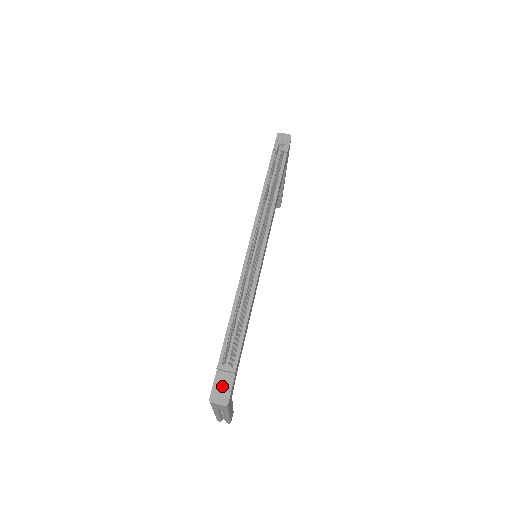
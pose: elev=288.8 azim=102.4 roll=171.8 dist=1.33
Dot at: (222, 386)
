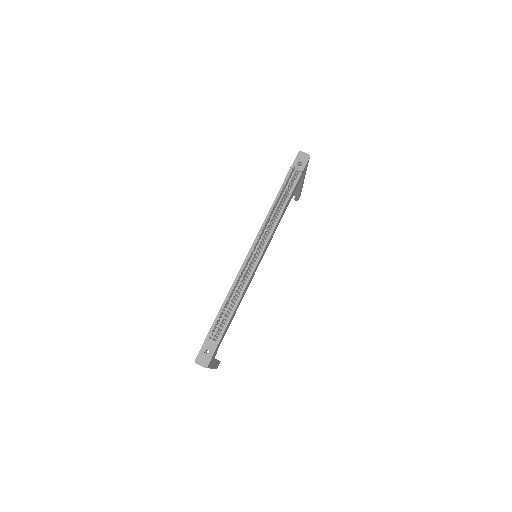
Dot at: (206, 353)
